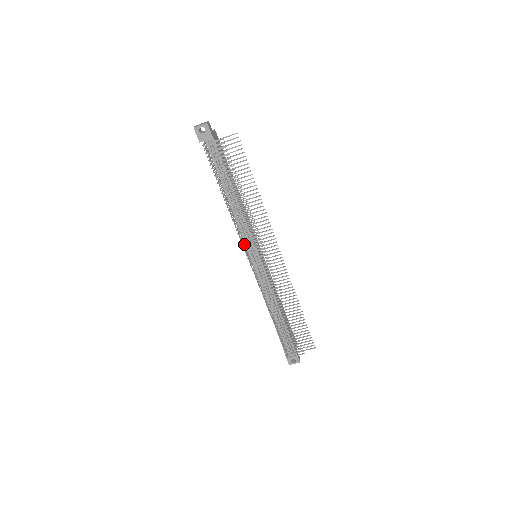
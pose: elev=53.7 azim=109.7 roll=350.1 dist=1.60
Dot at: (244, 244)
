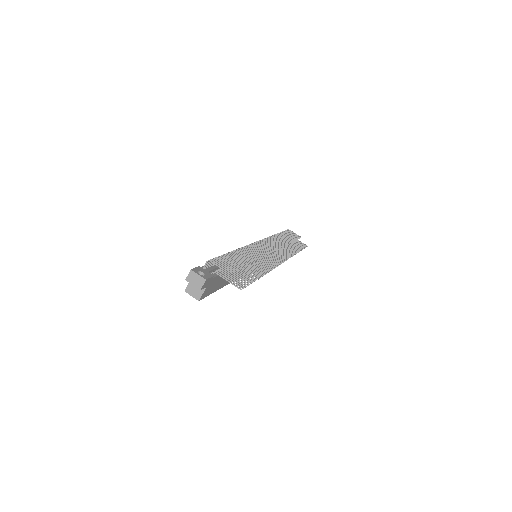
Dot at: occluded
